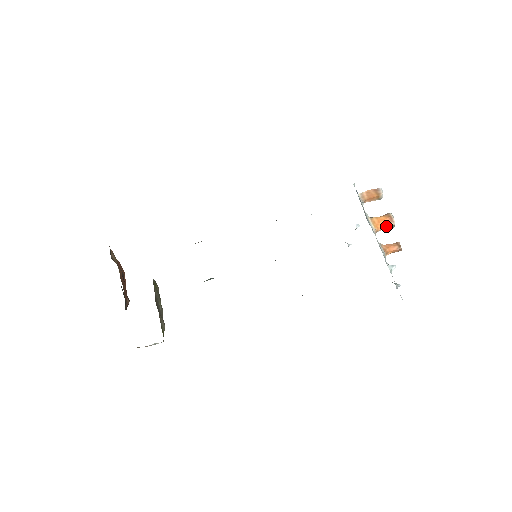
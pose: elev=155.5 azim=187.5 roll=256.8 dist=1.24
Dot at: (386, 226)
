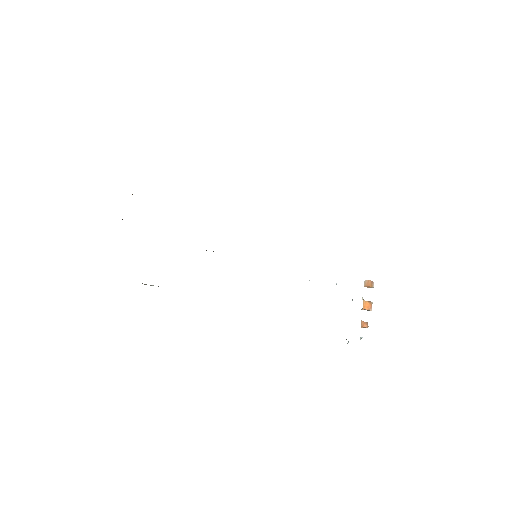
Dot at: (367, 309)
